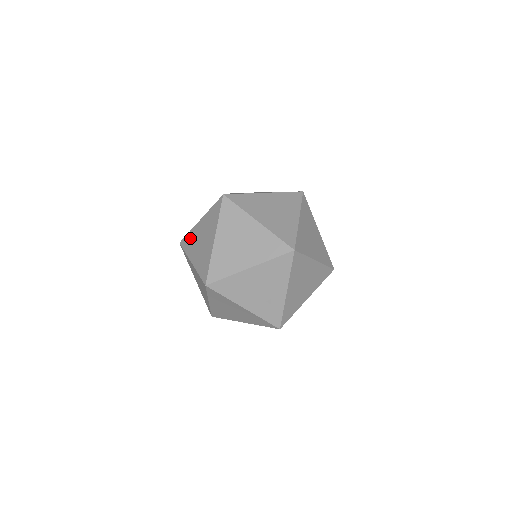
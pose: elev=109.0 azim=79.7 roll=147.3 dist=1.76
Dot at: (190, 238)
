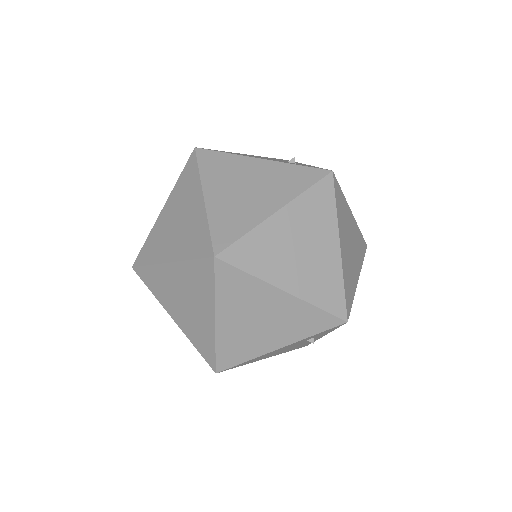
Dot at: occluded
